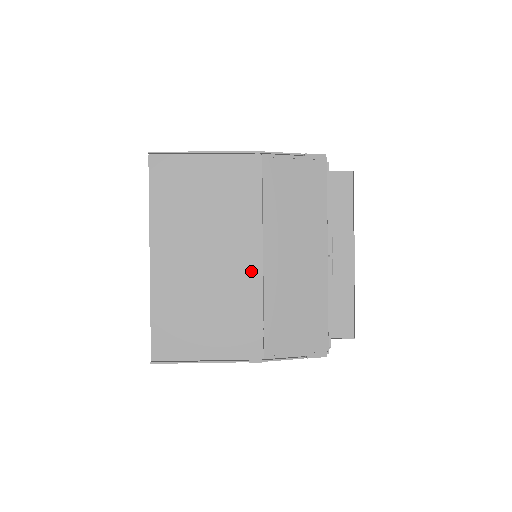
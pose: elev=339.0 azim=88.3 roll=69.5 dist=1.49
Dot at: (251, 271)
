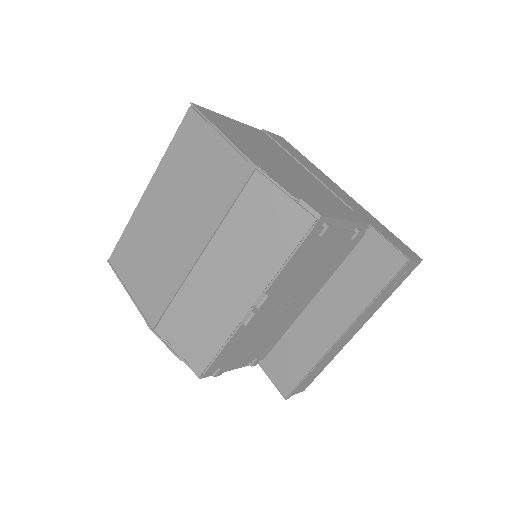
Dot at: (186, 260)
